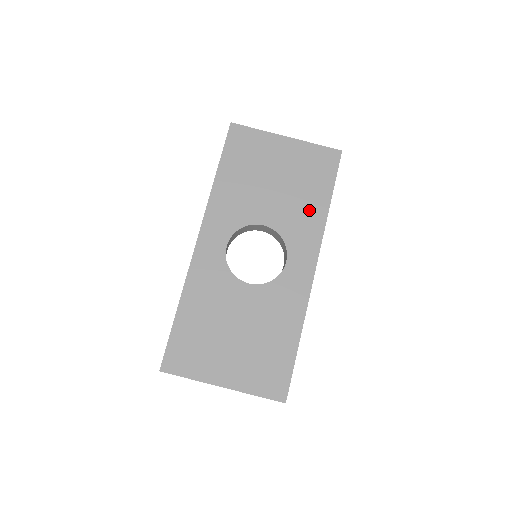
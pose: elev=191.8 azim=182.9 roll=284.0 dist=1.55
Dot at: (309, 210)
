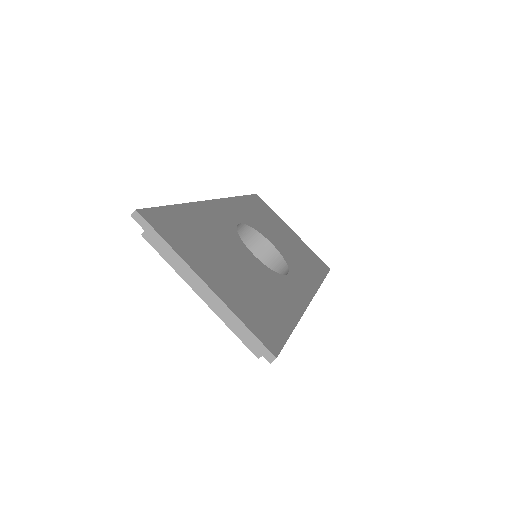
Dot at: (308, 269)
